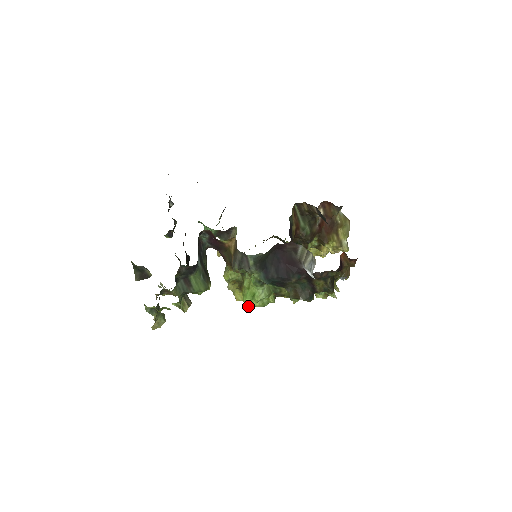
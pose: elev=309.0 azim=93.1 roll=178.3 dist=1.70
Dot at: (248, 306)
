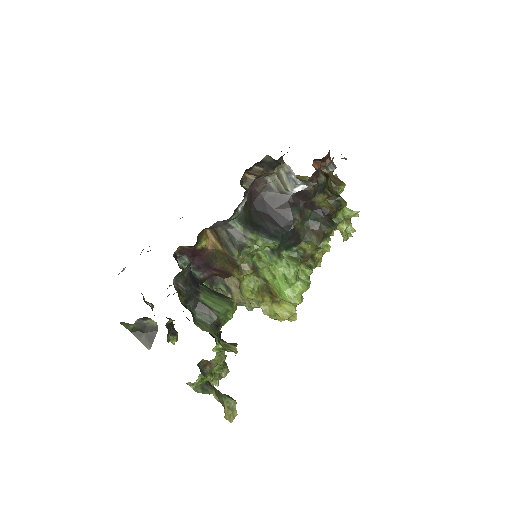
Dot at: (294, 299)
